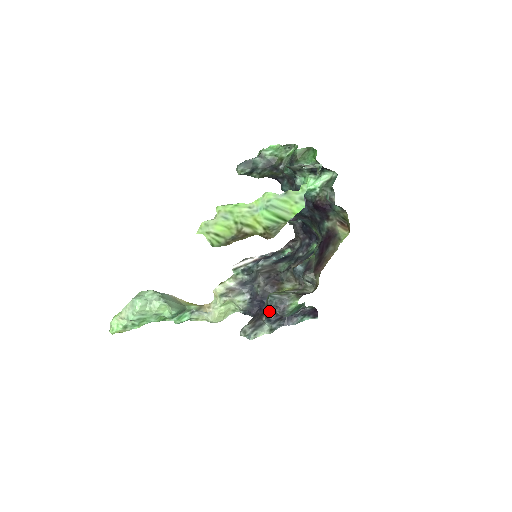
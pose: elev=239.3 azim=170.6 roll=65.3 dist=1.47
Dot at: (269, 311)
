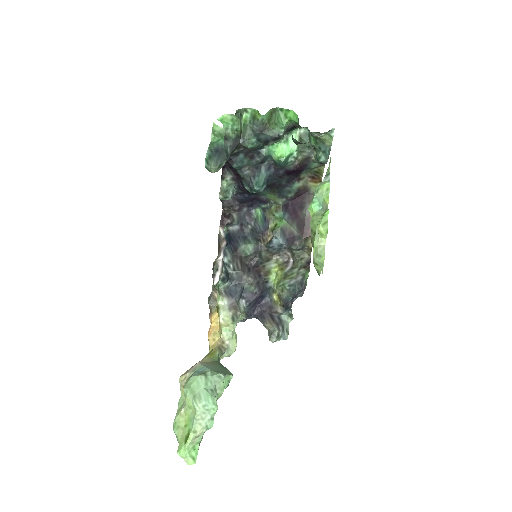
Dot at: occluded
